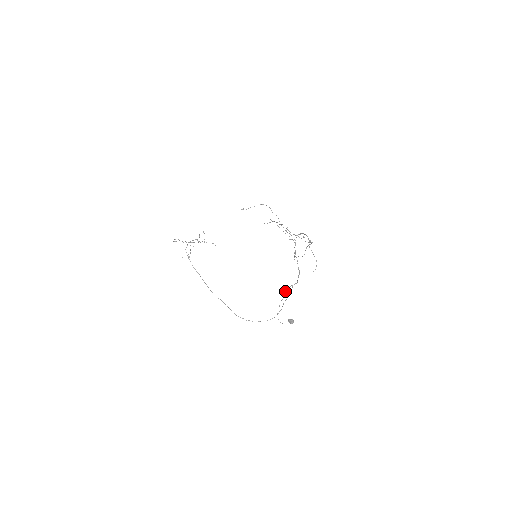
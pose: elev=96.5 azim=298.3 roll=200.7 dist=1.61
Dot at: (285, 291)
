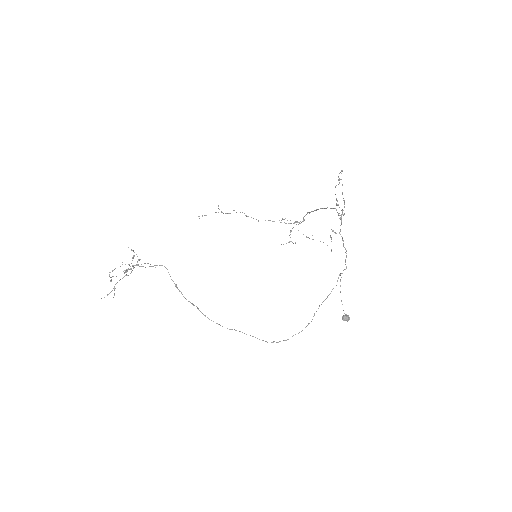
Dot at: occluded
